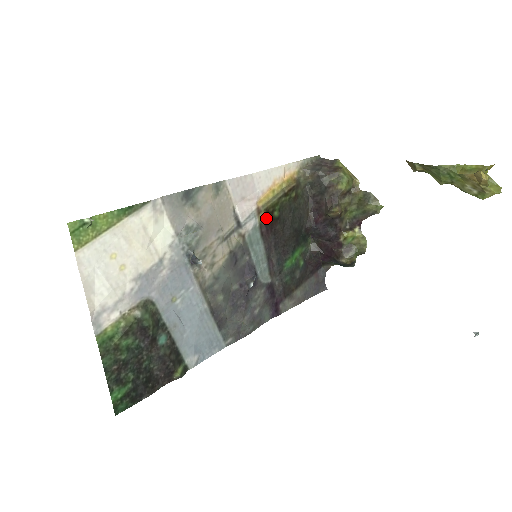
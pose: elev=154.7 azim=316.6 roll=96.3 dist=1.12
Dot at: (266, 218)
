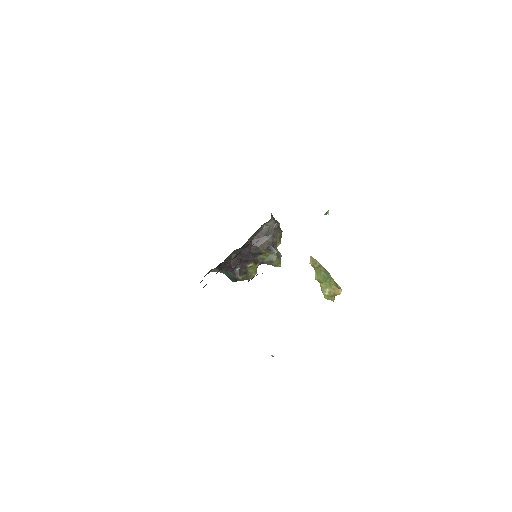
Dot at: occluded
